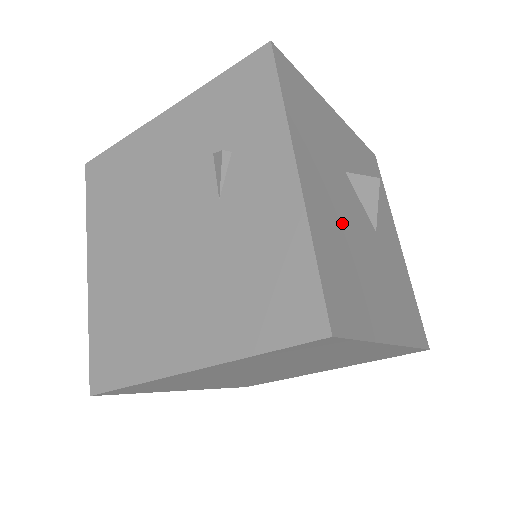
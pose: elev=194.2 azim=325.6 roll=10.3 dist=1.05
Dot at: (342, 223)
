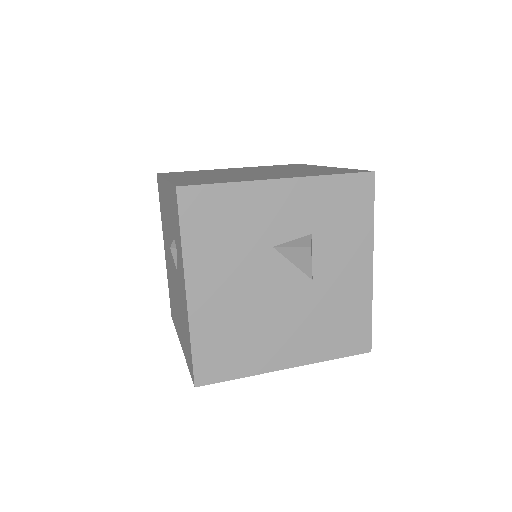
Dot at: (243, 304)
